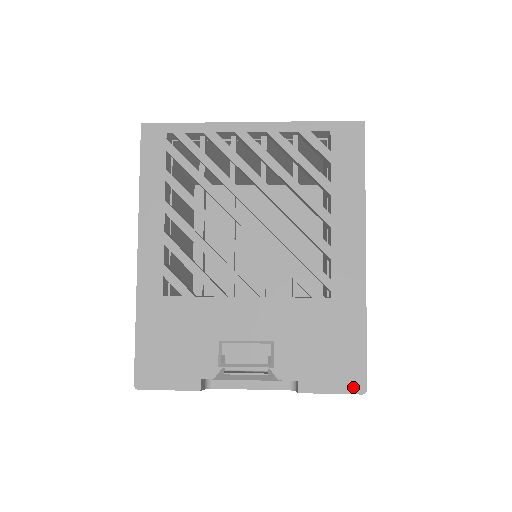
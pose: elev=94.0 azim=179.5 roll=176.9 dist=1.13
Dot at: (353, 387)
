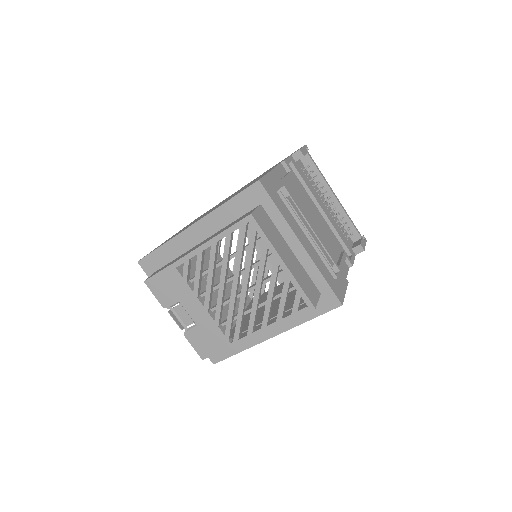
Dot at: (212, 358)
